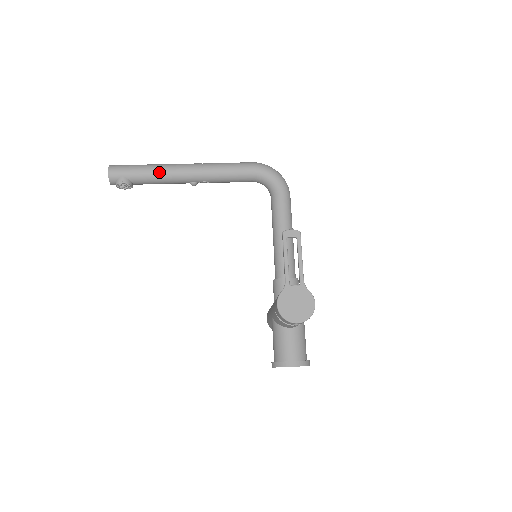
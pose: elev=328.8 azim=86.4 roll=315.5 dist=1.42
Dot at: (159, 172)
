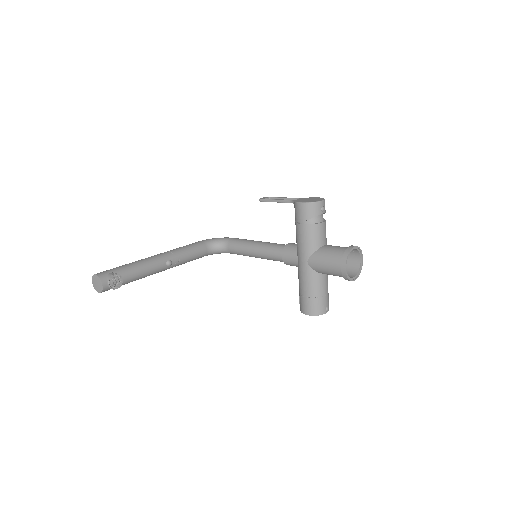
Dot at: (138, 262)
